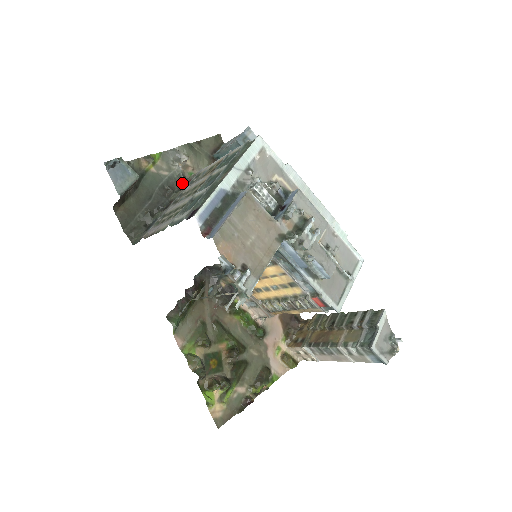
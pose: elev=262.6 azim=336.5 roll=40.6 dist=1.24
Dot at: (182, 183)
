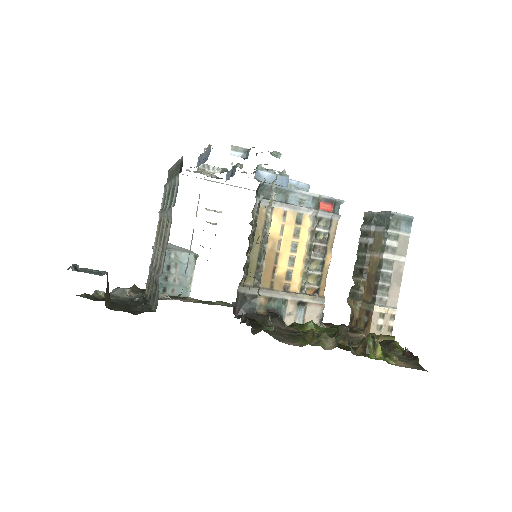
Dot at: occluded
